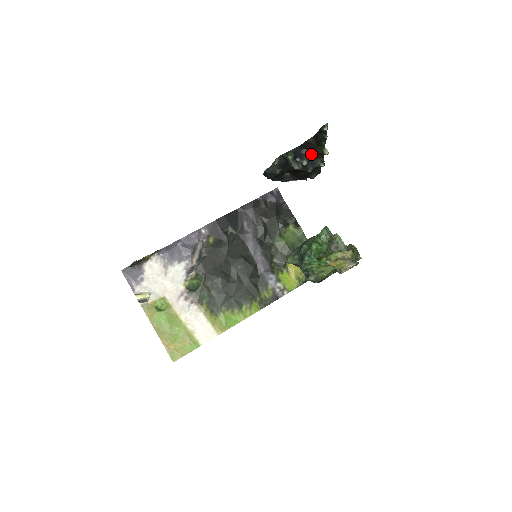
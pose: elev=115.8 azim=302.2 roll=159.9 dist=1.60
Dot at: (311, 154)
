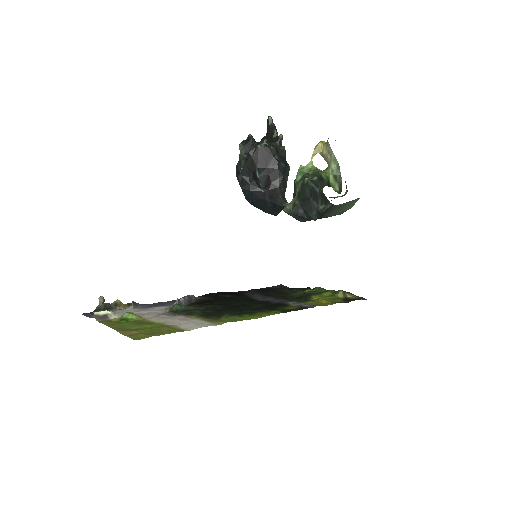
Dot at: (270, 144)
